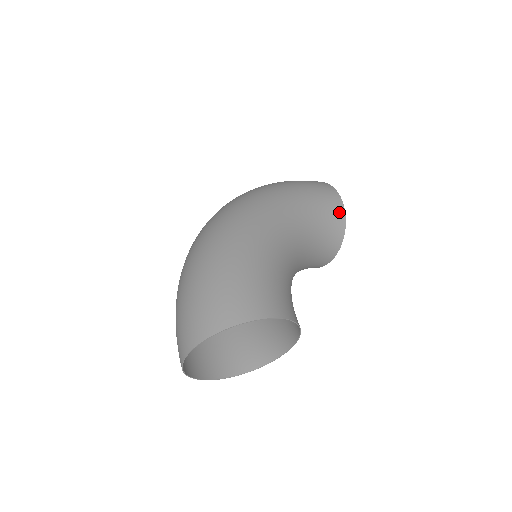
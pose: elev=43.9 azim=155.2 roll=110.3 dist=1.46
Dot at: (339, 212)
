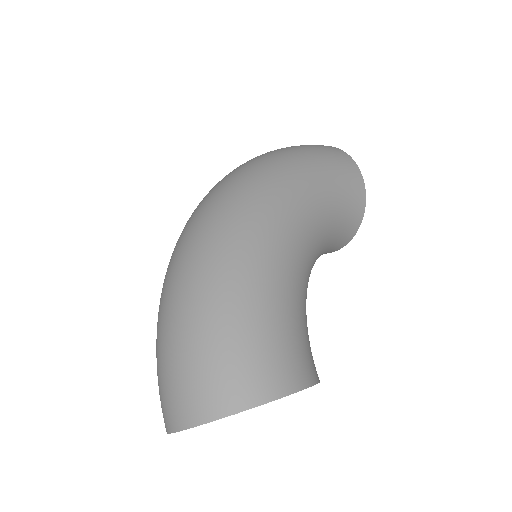
Dot at: (360, 198)
